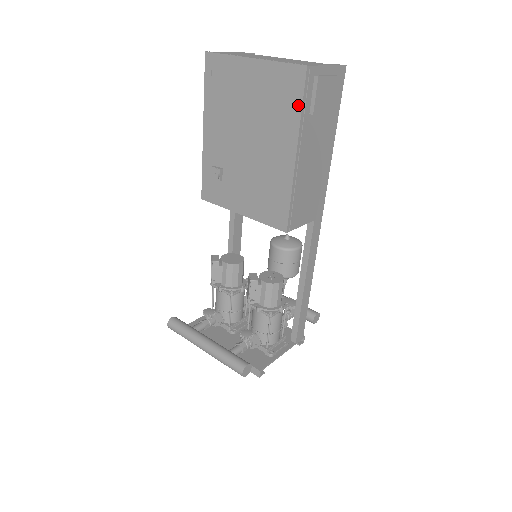
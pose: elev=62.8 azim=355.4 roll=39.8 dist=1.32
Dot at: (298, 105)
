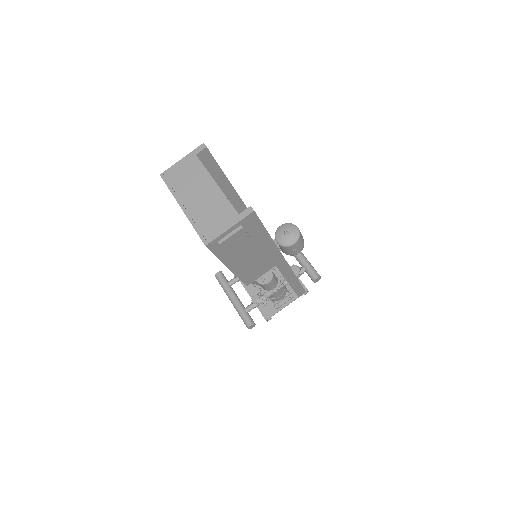
Dot at: (214, 254)
